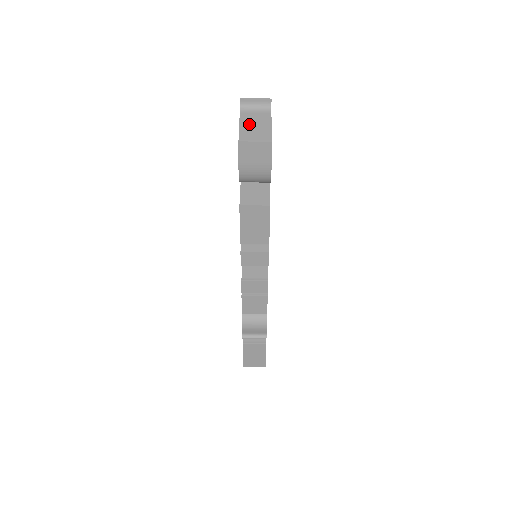
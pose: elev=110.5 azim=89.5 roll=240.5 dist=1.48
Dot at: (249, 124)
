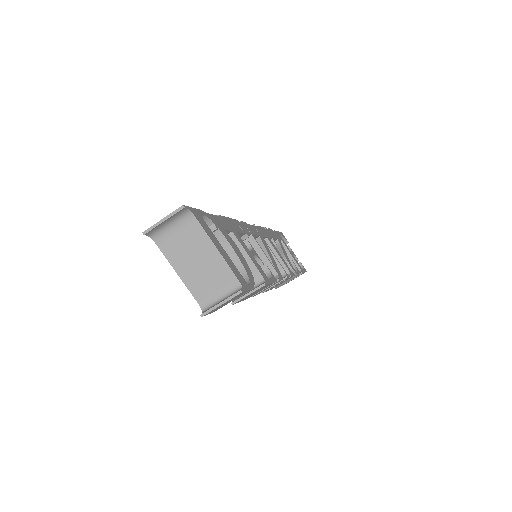
Dot at: (185, 261)
